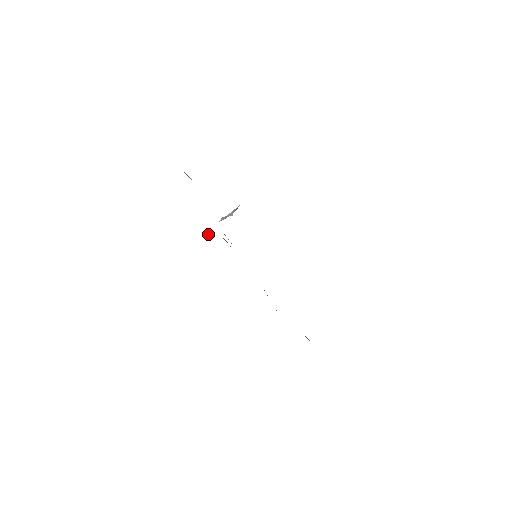
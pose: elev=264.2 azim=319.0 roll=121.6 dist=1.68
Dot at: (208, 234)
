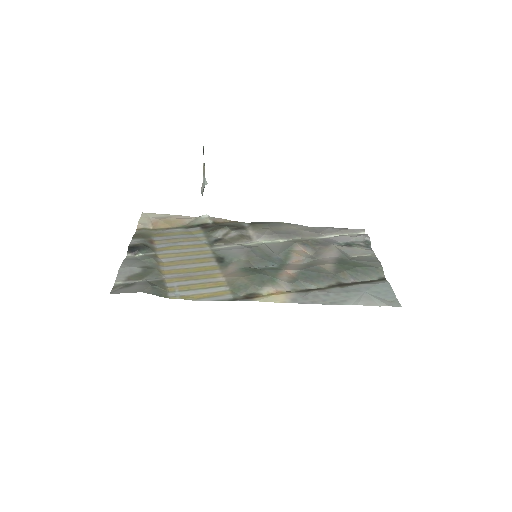
Dot at: (204, 215)
